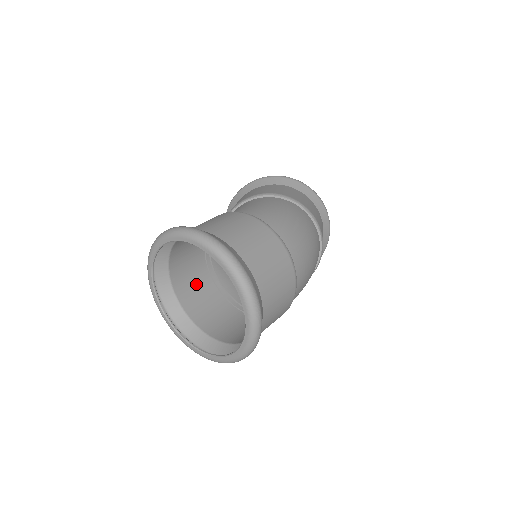
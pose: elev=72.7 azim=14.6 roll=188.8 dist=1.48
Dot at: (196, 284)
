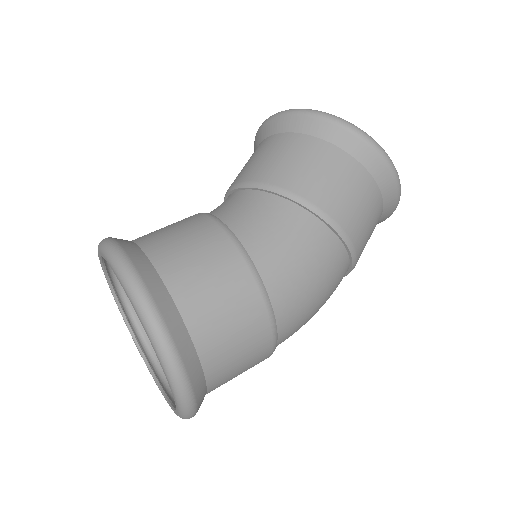
Dot at: occluded
